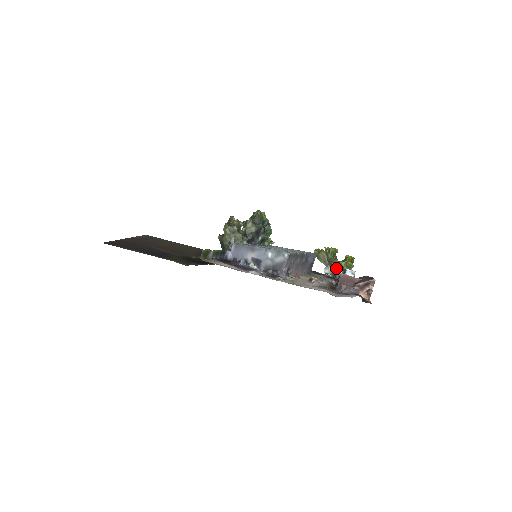
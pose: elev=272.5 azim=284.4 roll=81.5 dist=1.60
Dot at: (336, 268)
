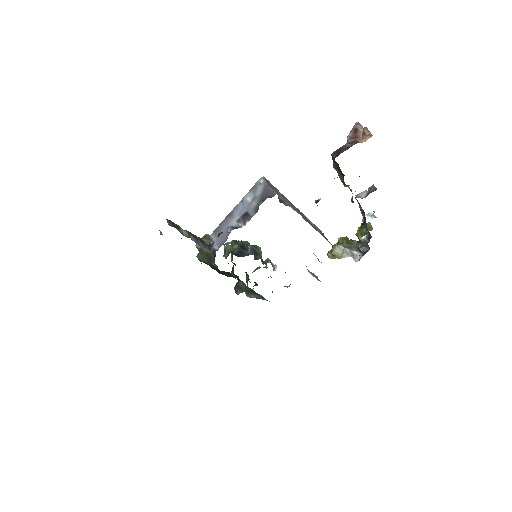
Dot at: (361, 245)
